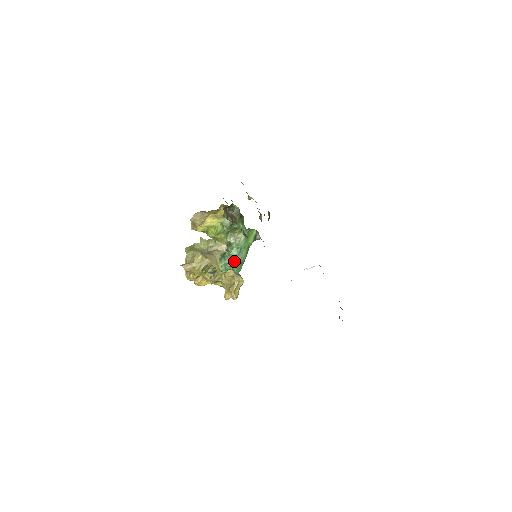
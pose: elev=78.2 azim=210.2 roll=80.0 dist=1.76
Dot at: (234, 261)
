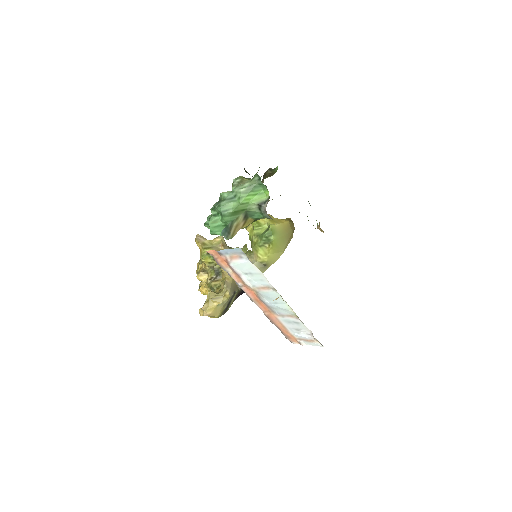
Dot at: (217, 204)
